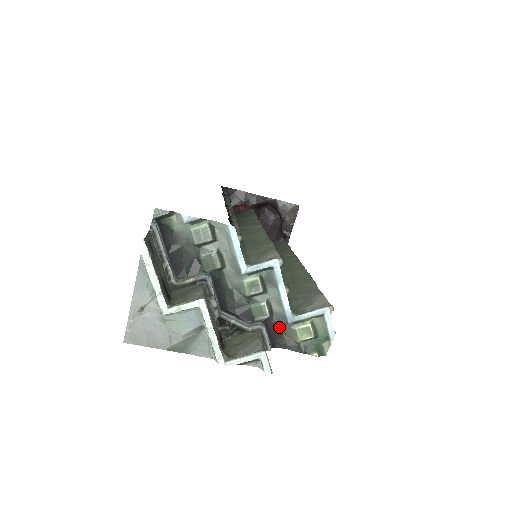
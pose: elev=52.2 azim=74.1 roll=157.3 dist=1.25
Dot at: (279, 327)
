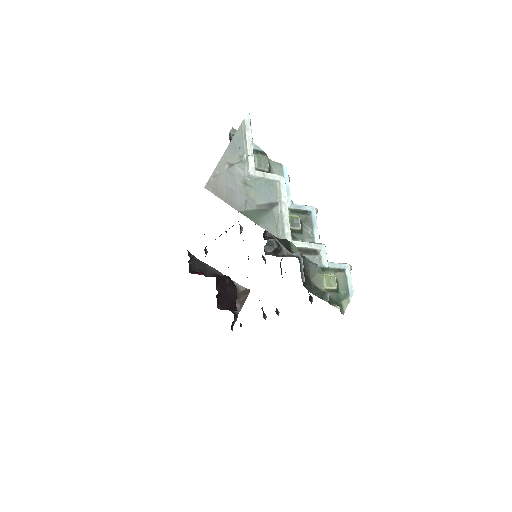
Dot at: (309, 270)
